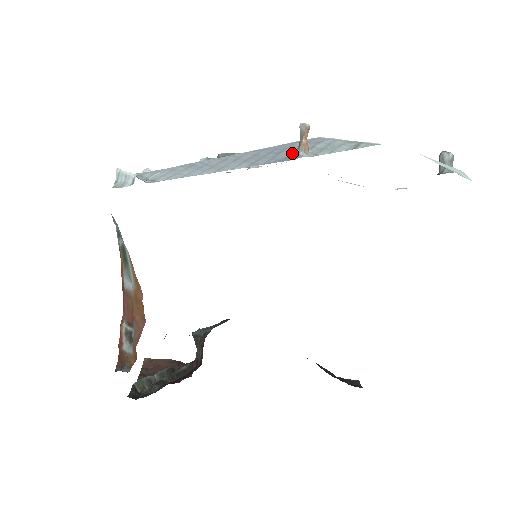
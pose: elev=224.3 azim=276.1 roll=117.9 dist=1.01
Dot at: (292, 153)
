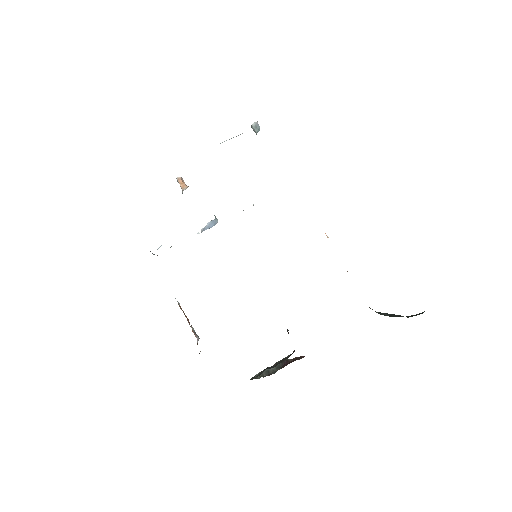
Dot at: occluded
